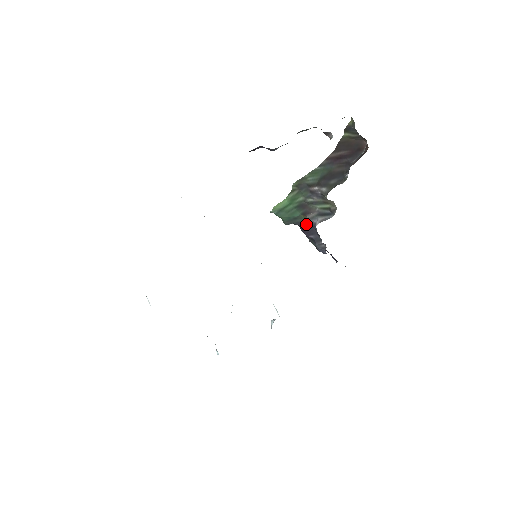
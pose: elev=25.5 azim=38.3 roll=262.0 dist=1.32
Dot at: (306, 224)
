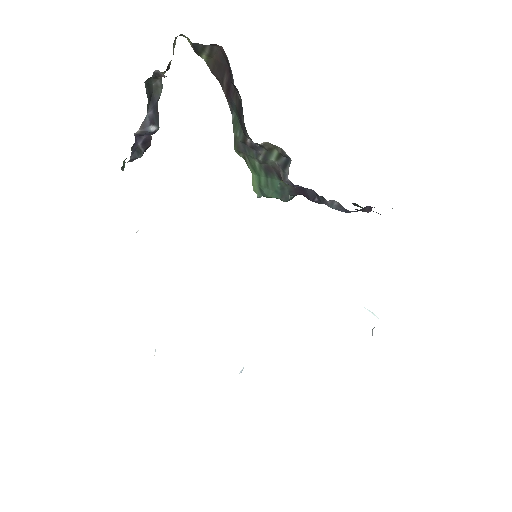
Dot at: (297, 188)
